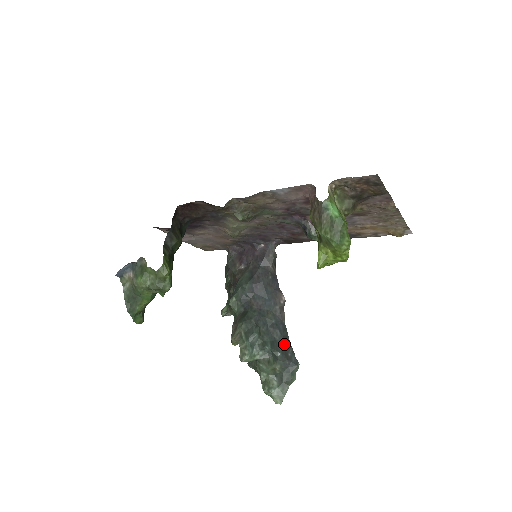
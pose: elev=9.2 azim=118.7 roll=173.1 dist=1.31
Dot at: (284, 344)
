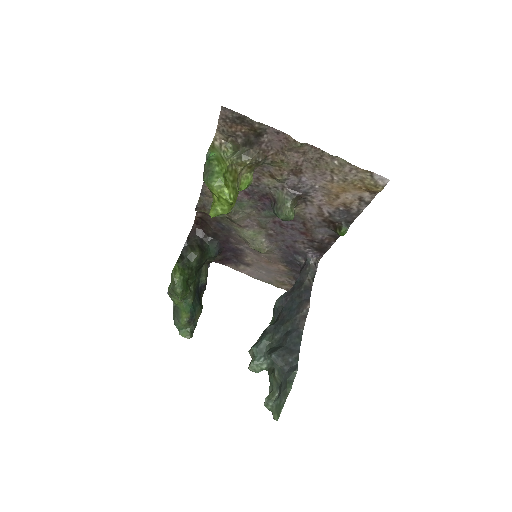
Dot at: (288, 349)
